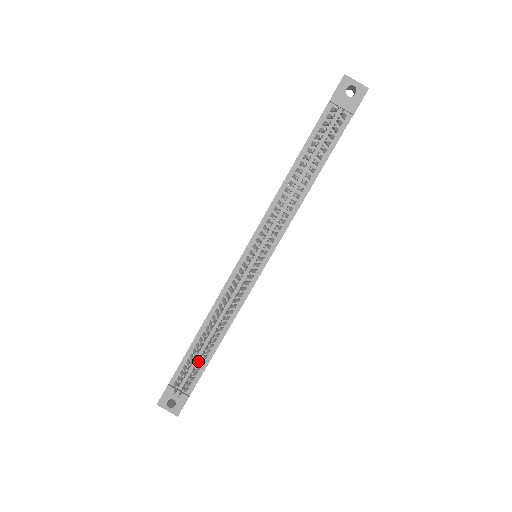
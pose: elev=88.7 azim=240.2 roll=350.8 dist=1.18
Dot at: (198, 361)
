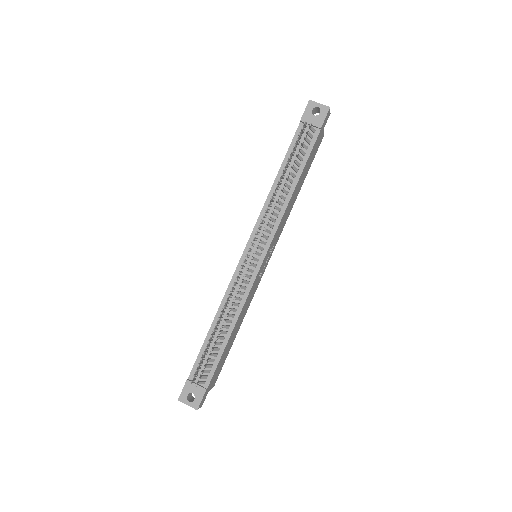
Dot at: (211, 349)
